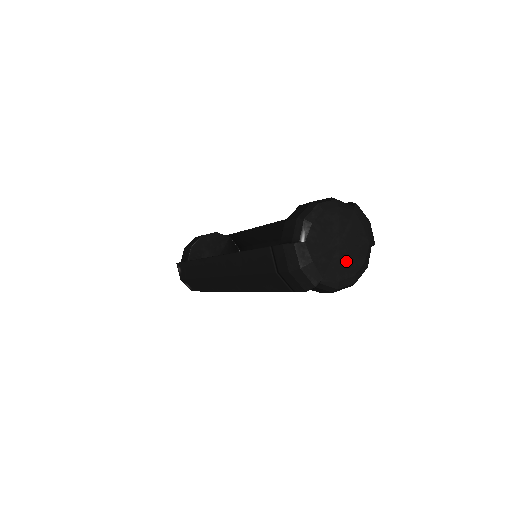
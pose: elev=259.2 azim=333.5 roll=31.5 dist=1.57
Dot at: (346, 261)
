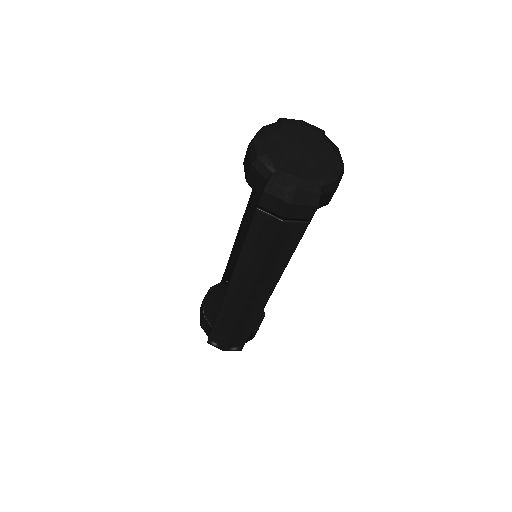
Dot at: (319, 157)
